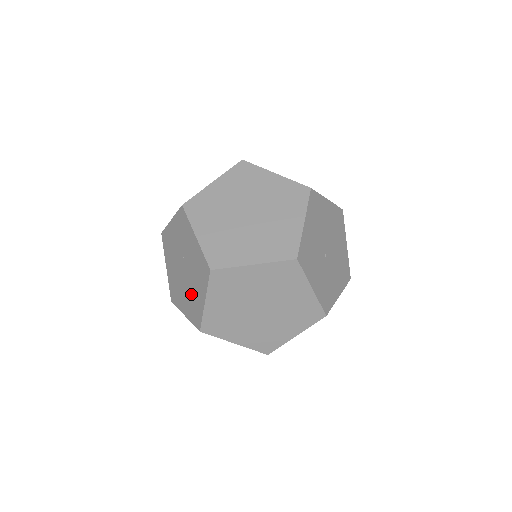
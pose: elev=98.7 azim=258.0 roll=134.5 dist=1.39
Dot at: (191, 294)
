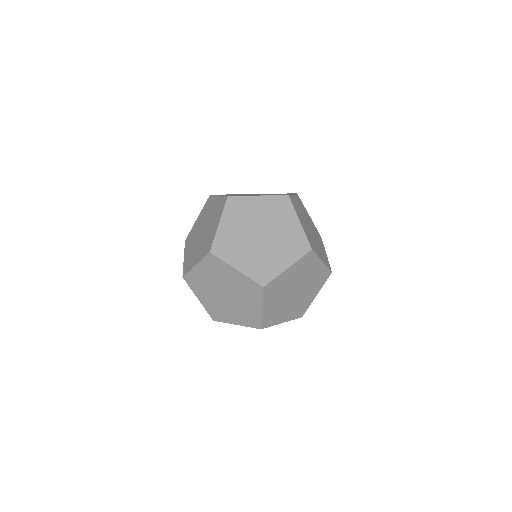
Dot at: (206, 238)
